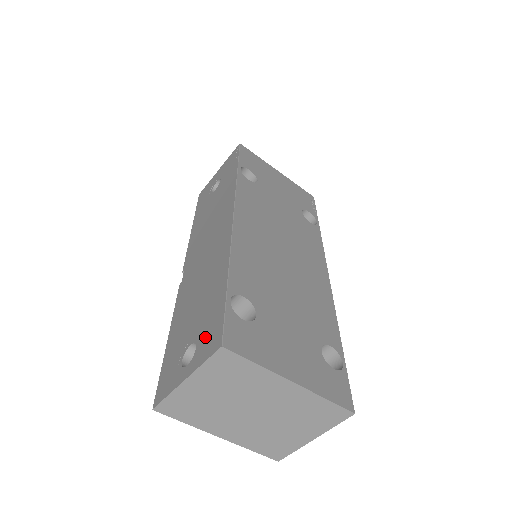
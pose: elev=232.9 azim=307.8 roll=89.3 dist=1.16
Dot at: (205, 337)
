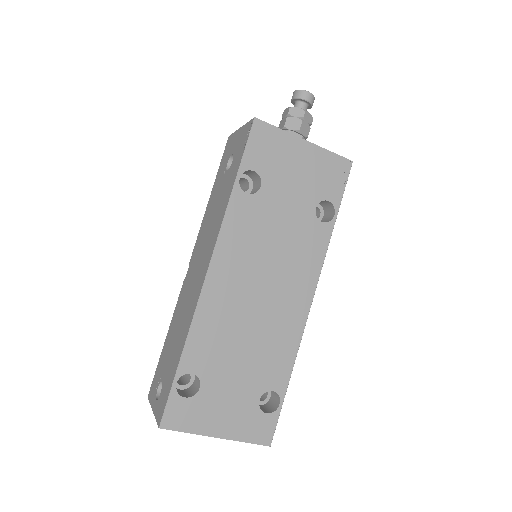
Dot at: (162, 396)
